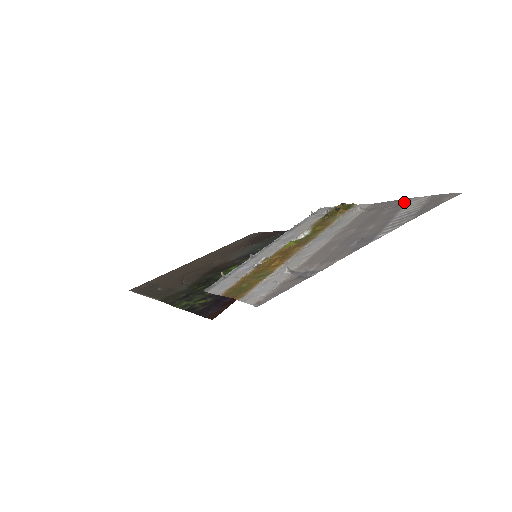
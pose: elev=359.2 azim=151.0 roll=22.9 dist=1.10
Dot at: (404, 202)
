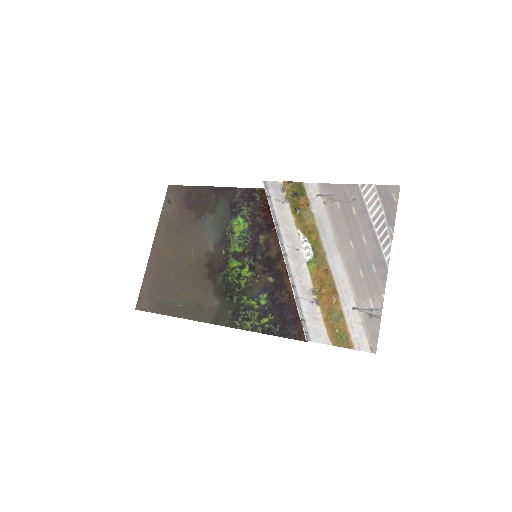
Dot at: (357, 193)
